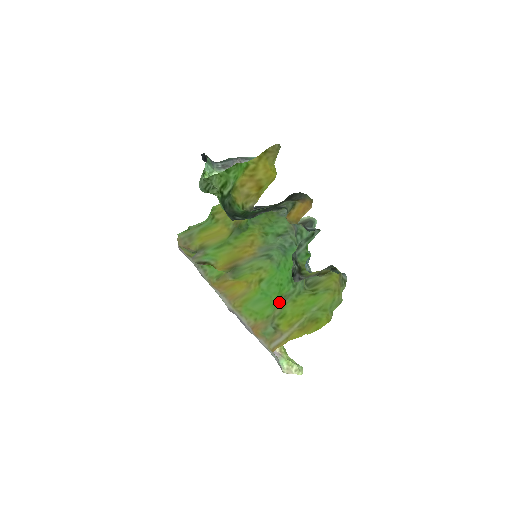
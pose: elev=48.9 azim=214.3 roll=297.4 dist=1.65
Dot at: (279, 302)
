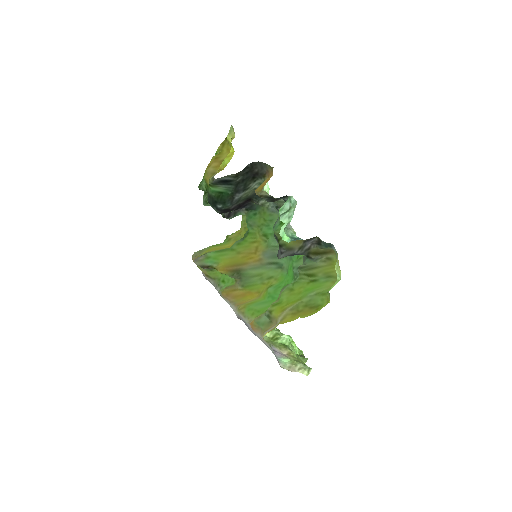
Dot at: occluded
